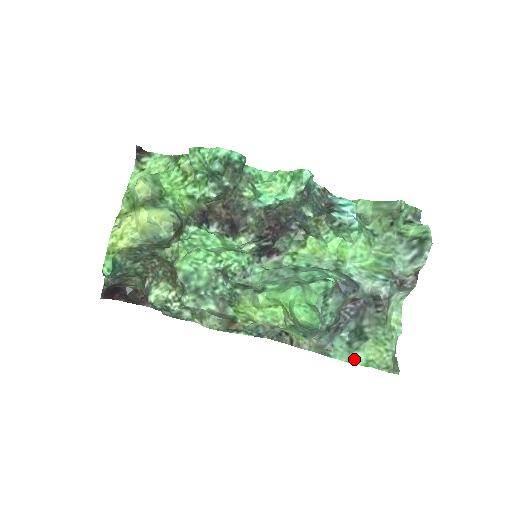
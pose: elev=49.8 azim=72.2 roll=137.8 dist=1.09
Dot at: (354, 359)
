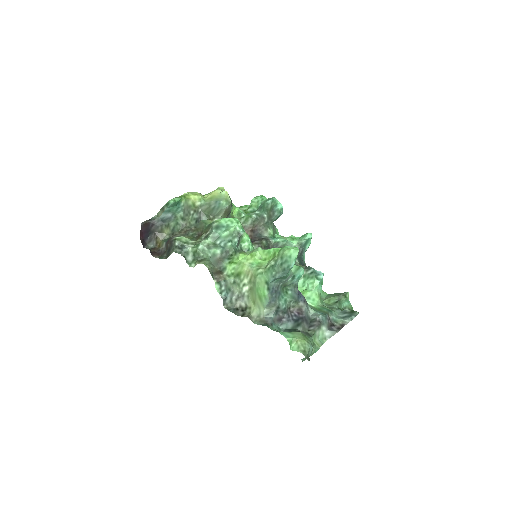
Dot at: (284, 334)
